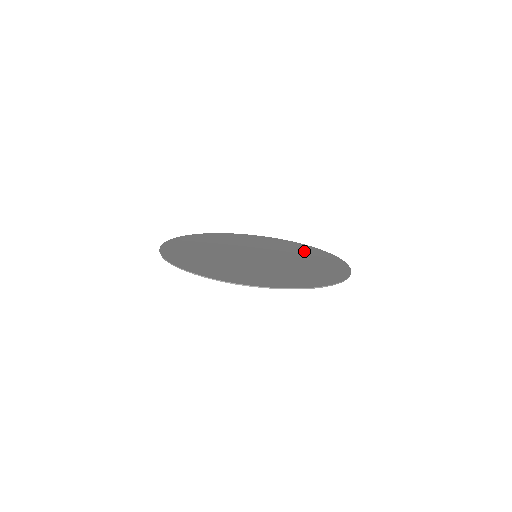
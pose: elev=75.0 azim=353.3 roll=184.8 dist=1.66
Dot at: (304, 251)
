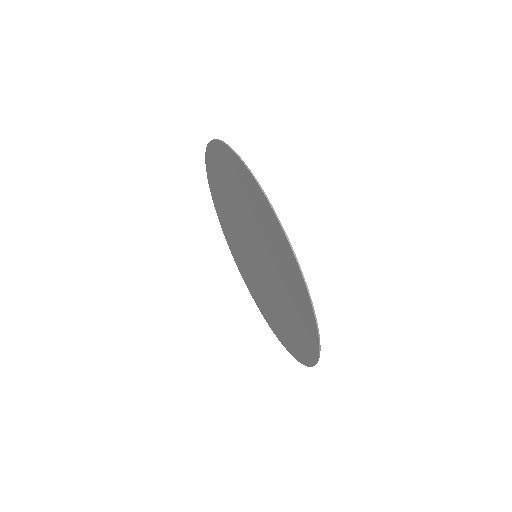
Dot at: occluded
